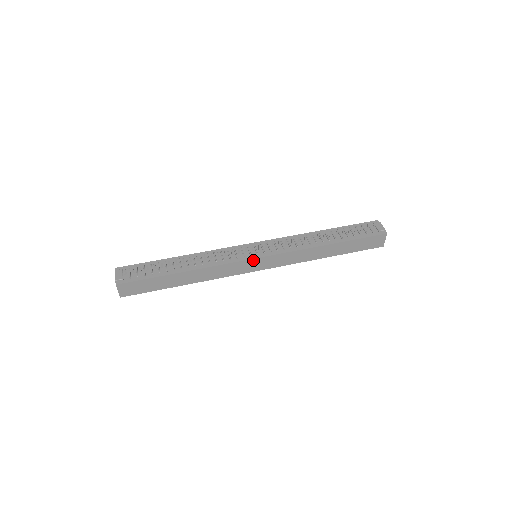
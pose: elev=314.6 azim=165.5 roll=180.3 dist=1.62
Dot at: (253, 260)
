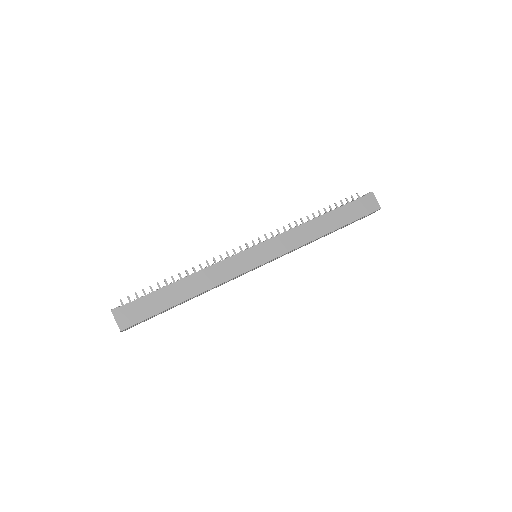
Dot at: (250, 250)
